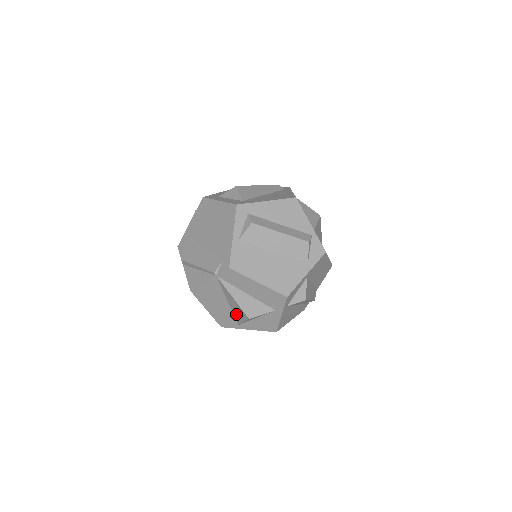
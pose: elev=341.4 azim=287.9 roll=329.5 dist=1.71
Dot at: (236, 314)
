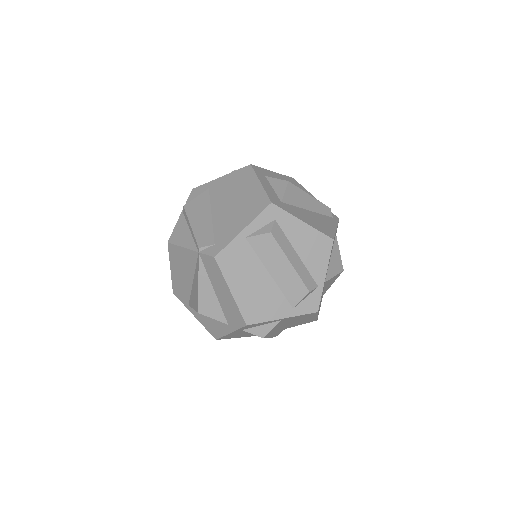
Dot at: (192, 296)
